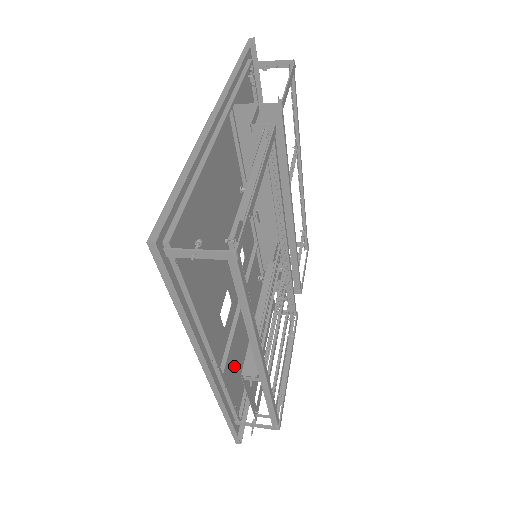
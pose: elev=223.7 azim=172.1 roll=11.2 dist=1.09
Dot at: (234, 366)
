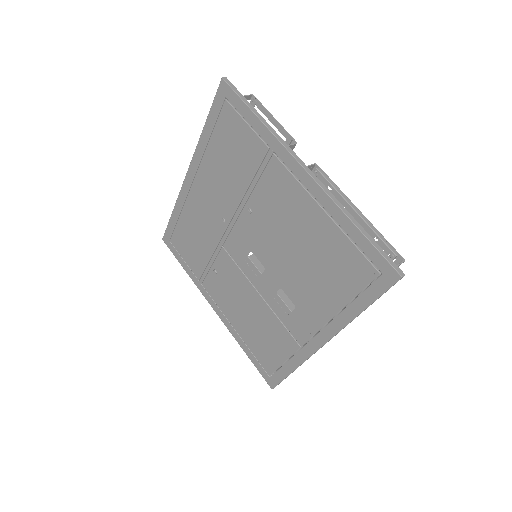
Dot at: (271, 339)
